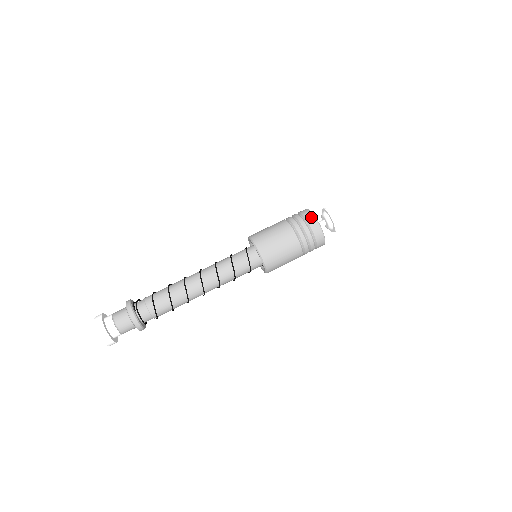
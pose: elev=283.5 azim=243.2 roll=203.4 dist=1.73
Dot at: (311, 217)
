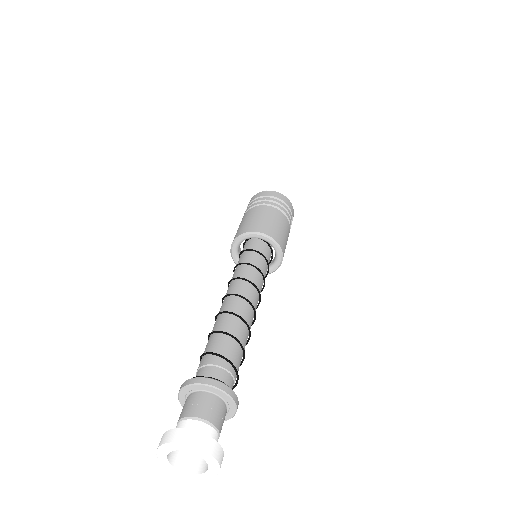
Dot at: (260, 194)
